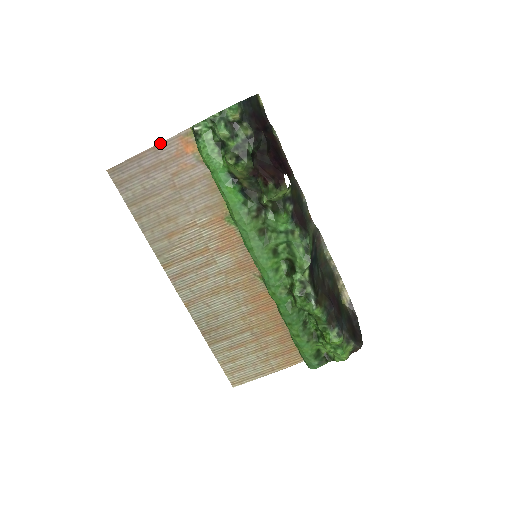
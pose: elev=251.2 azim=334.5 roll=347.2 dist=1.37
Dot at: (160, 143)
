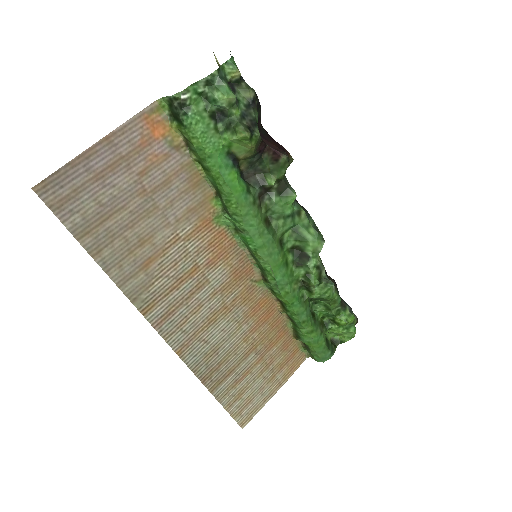
Dot at: (116, 129)
